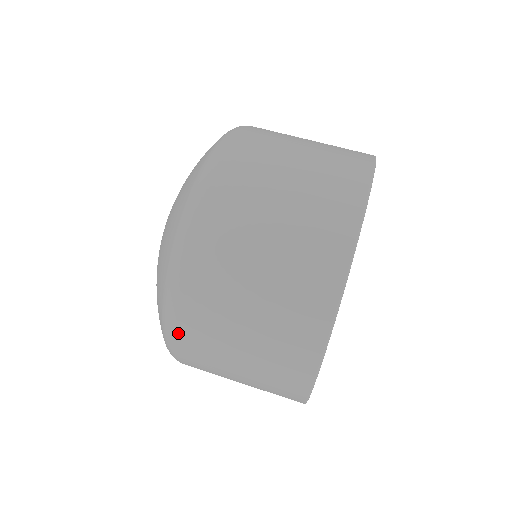
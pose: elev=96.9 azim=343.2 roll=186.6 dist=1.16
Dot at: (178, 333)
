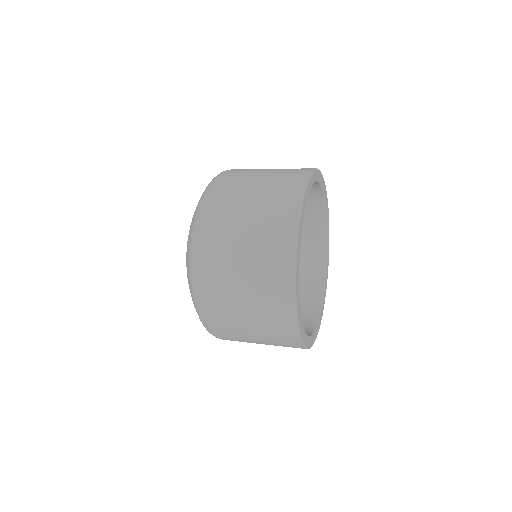
Dot at: (202, 238)
